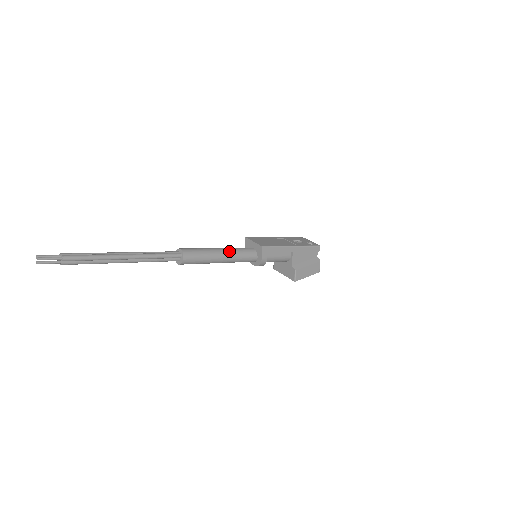
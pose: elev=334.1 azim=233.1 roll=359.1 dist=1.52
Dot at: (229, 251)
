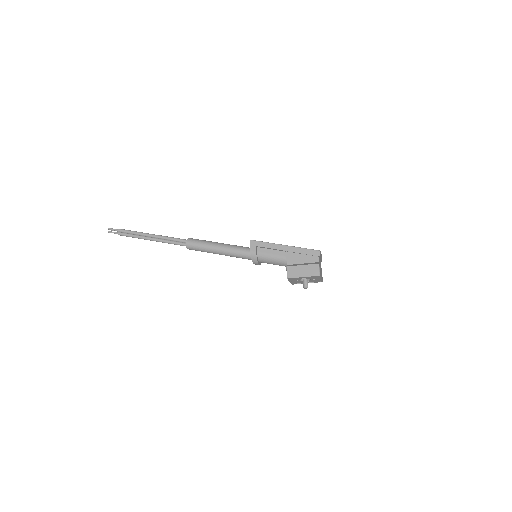
Dot at: (226, 244)
